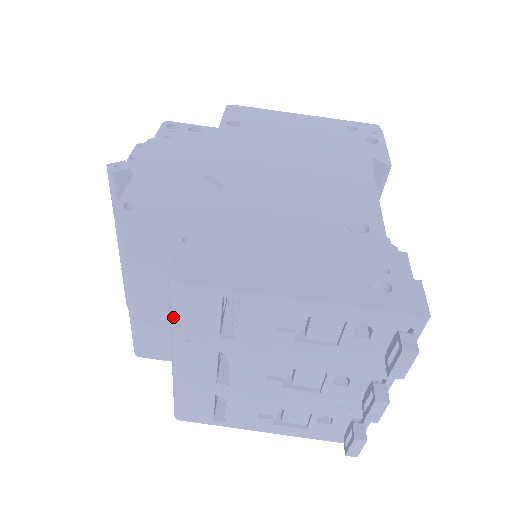
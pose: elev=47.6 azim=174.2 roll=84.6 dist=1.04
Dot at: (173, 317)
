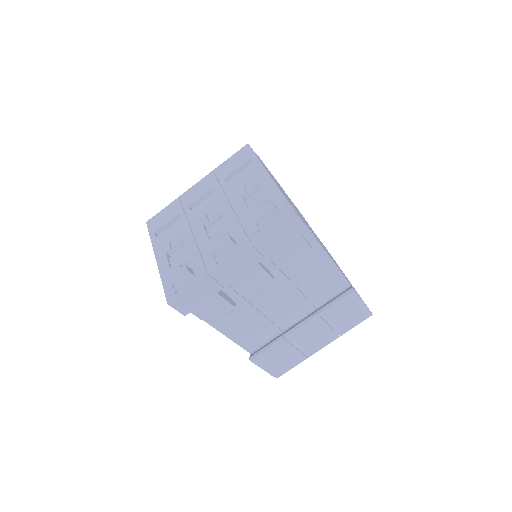
Dot at: (227, 160)
